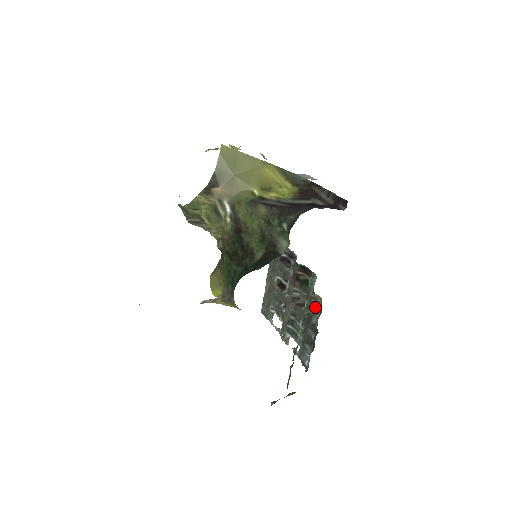
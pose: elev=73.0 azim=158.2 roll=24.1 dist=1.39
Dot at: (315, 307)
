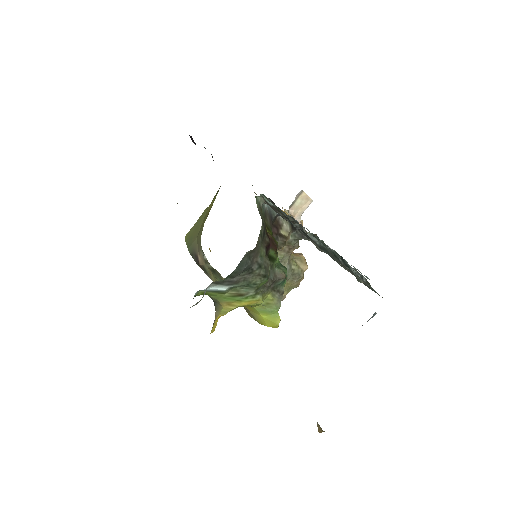
Dot at: (276, 209)
